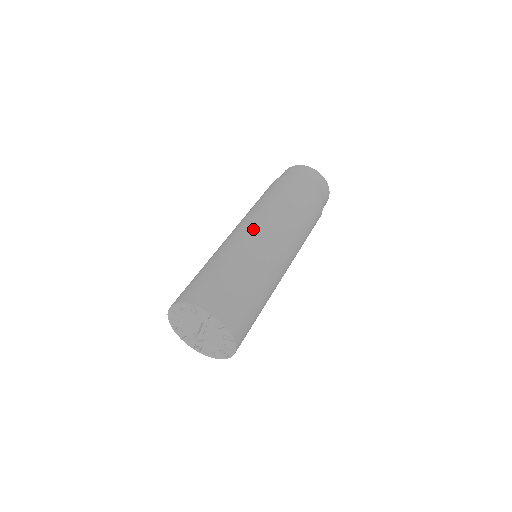
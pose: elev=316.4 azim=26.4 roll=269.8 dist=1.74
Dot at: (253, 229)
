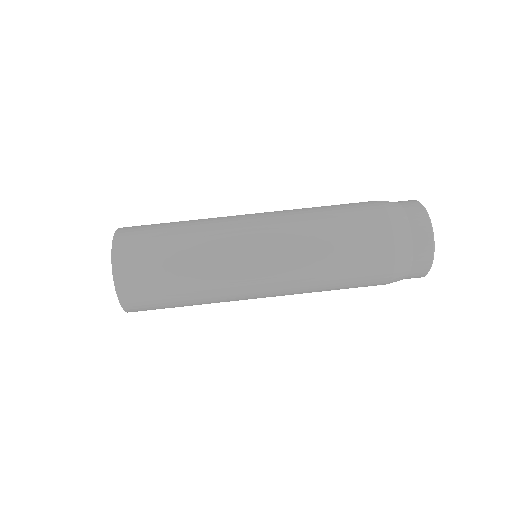
Dot at: (252, 215)
